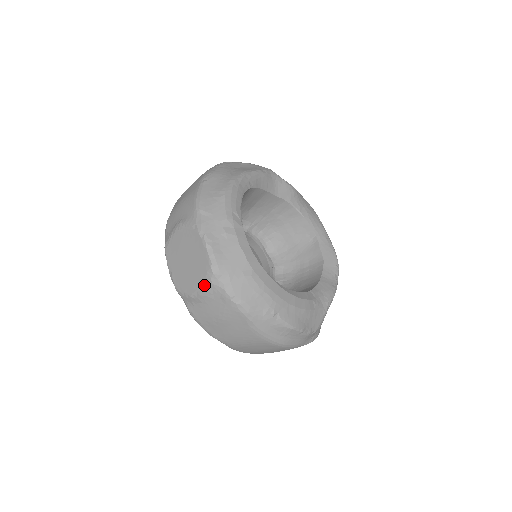
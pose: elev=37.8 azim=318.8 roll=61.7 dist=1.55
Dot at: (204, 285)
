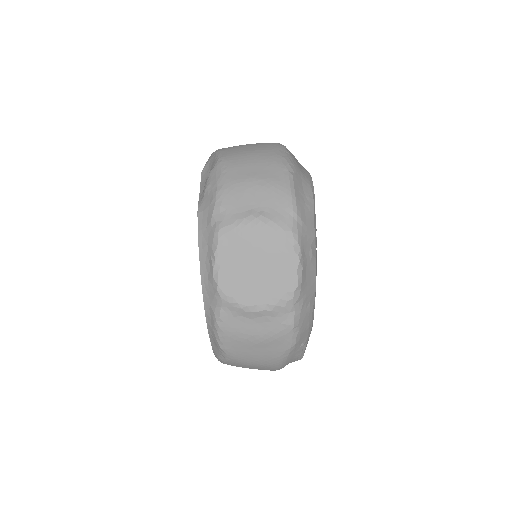
Dot at: (273, 305)
